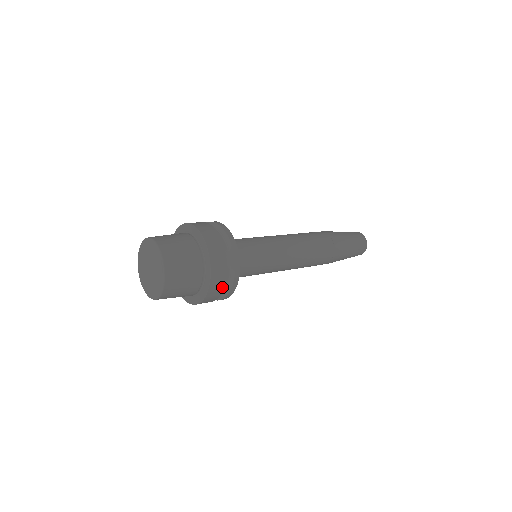
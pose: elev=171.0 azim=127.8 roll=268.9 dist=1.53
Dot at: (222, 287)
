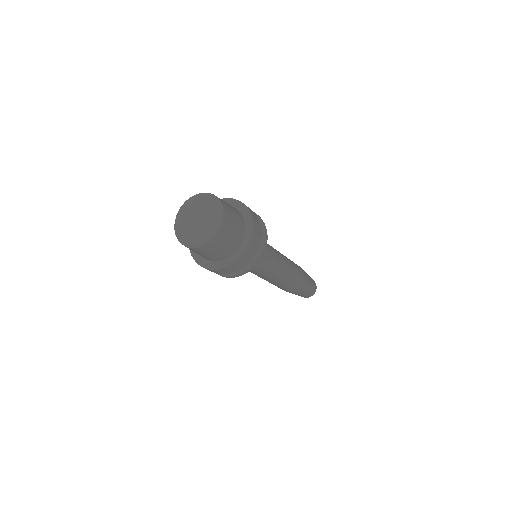
Dot at: (250, 259)
